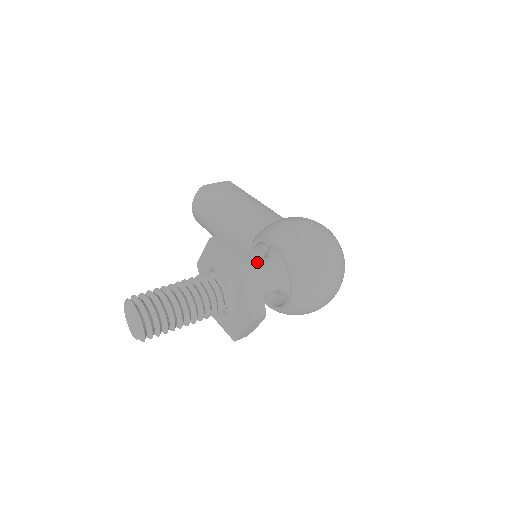
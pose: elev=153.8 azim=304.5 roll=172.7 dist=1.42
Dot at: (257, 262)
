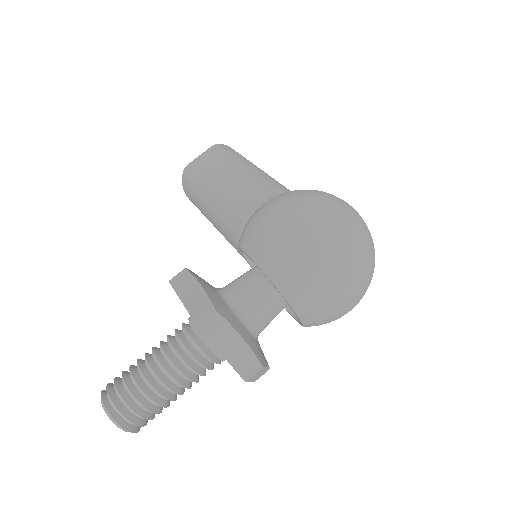
Dot at: (241, 286)
